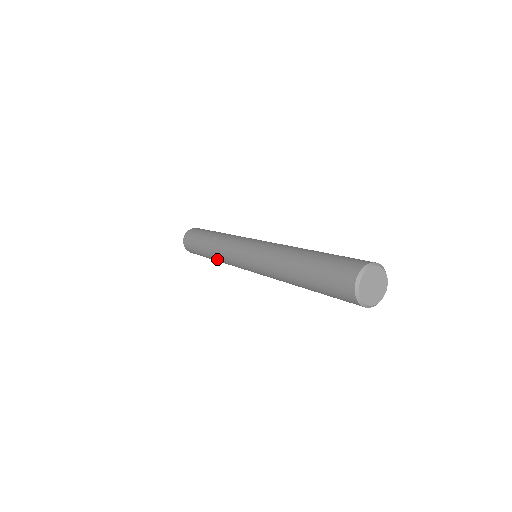
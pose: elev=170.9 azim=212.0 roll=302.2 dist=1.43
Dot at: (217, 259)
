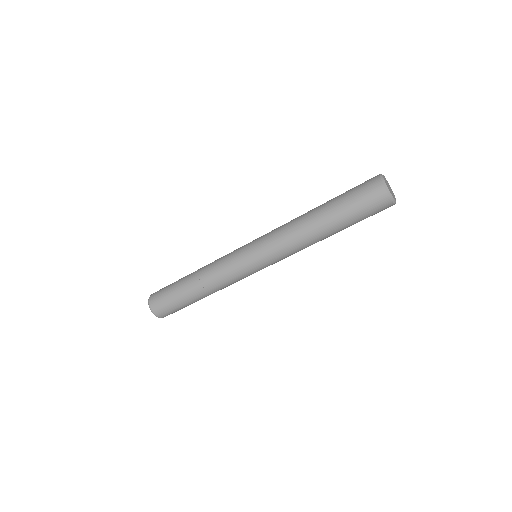
Dot at: (203, 272)
